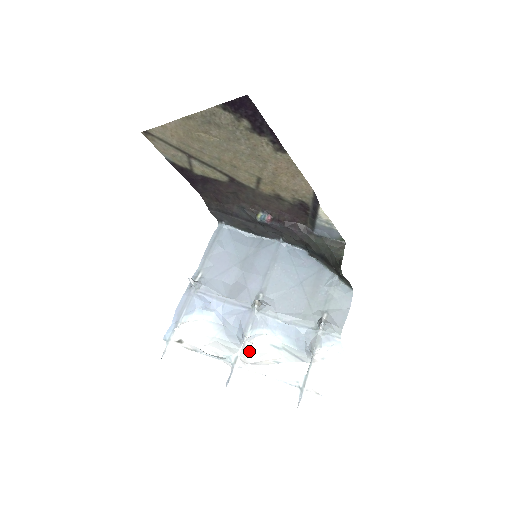
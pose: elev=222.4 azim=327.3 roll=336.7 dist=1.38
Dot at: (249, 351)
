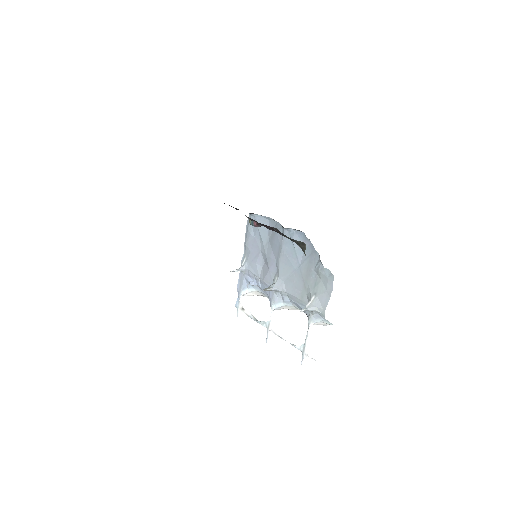
Dot at: occluded
